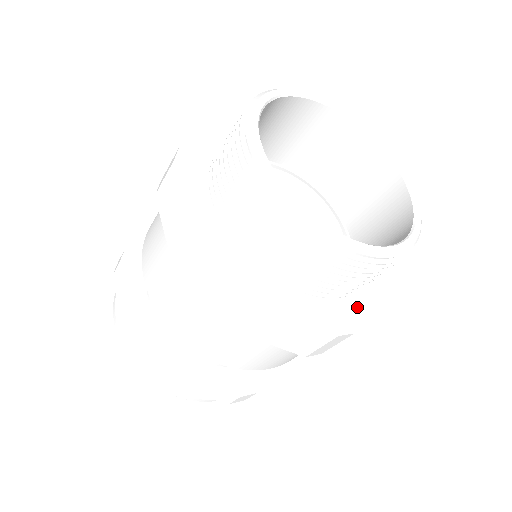
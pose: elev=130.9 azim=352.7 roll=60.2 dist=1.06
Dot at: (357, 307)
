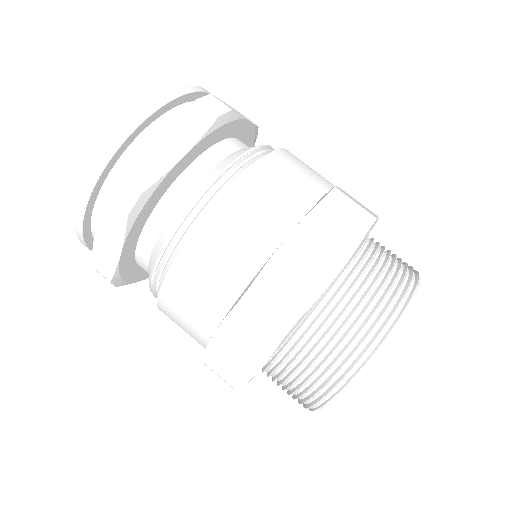
Dot at: occluded
